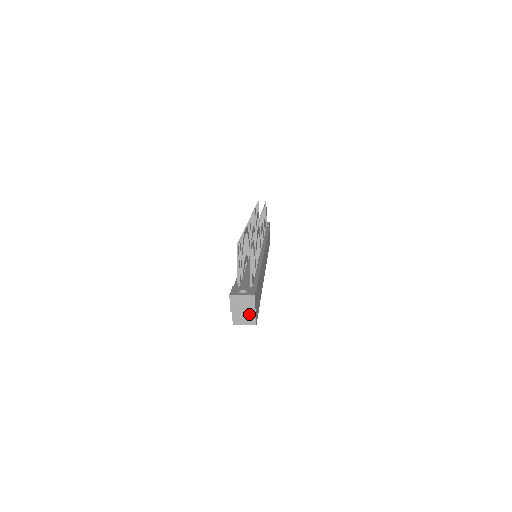
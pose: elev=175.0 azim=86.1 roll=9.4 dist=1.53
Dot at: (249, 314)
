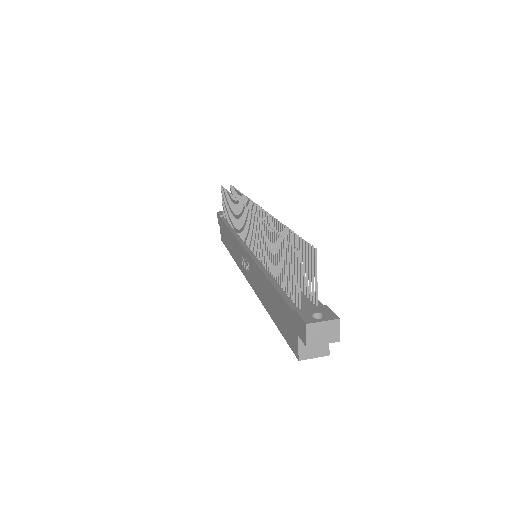
Dot at: occluded
